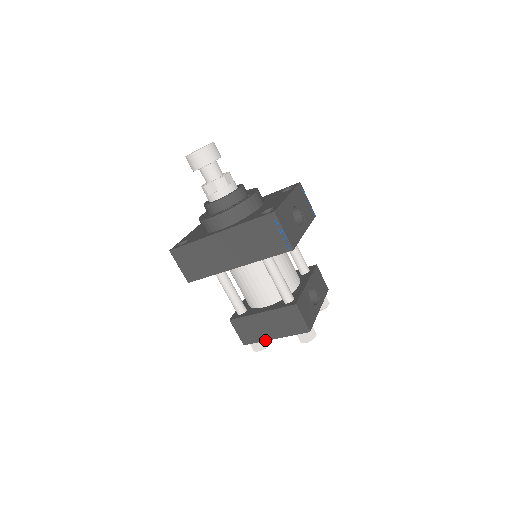
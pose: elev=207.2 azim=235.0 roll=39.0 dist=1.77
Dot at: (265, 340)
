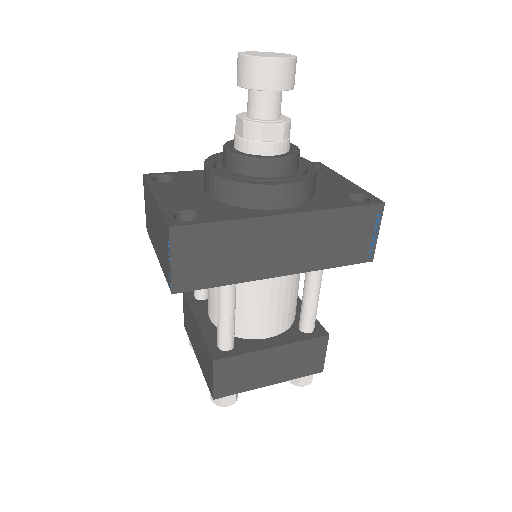
Dot at: (254, 388)
